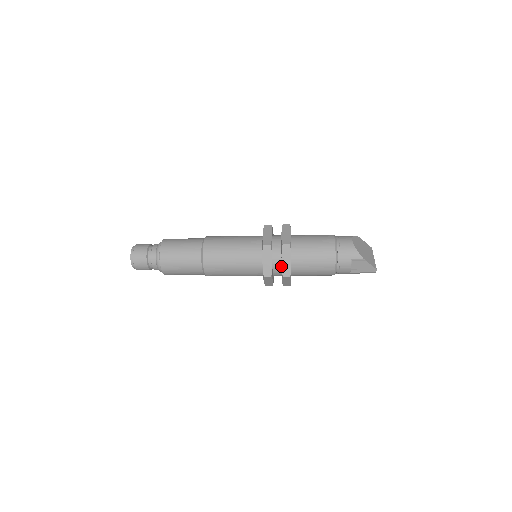
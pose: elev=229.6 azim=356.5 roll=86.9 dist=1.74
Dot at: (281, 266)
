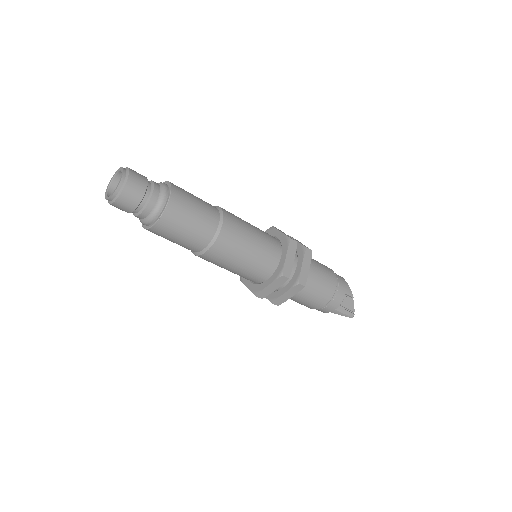
Dot at: (292, 273)
